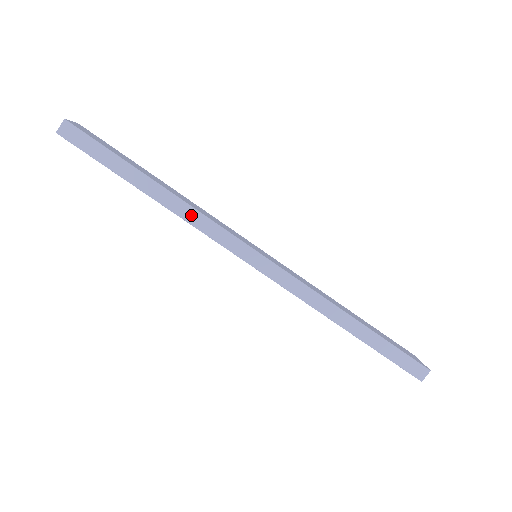
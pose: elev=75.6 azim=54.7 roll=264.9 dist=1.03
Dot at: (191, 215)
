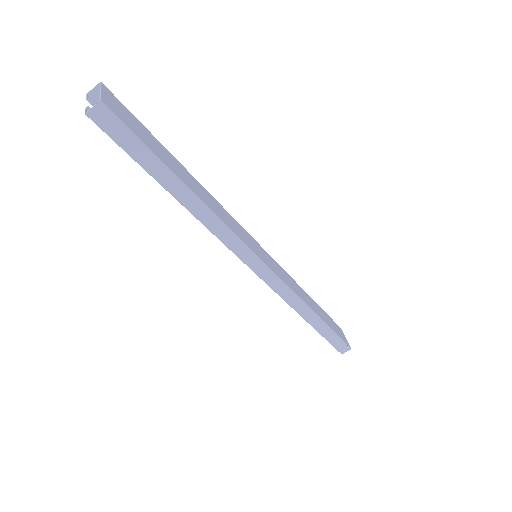
Dot at: (215, 225)
